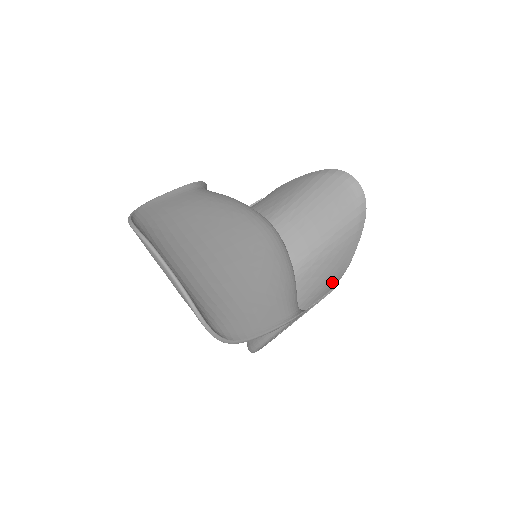
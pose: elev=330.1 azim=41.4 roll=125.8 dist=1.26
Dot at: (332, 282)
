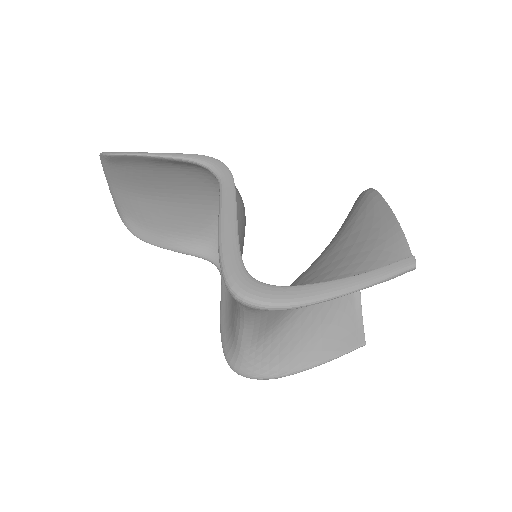
Dot at: (389, 245)
